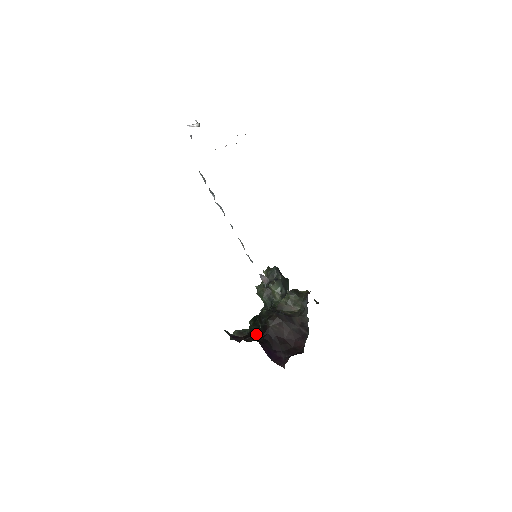
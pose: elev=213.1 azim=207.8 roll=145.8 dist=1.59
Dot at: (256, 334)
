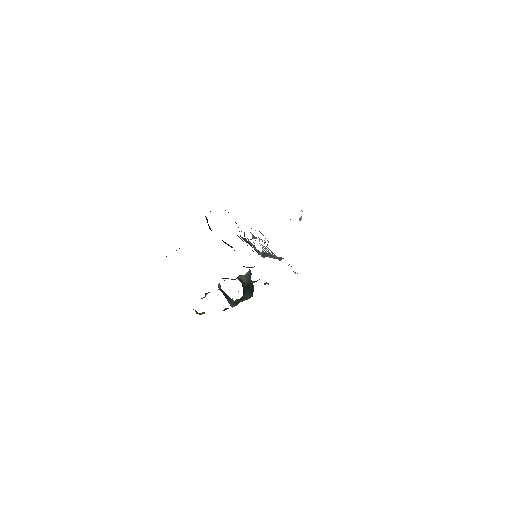
Dot at: occluded
